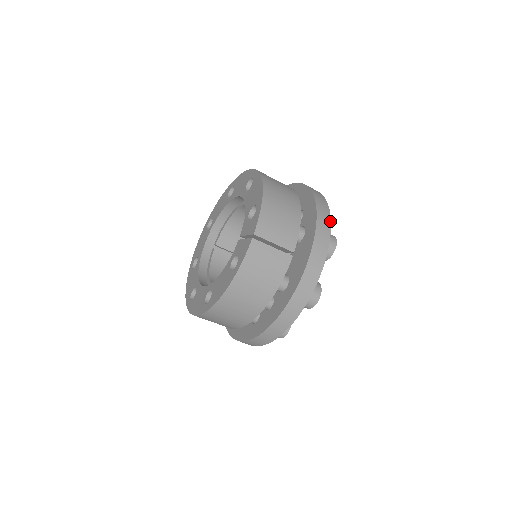
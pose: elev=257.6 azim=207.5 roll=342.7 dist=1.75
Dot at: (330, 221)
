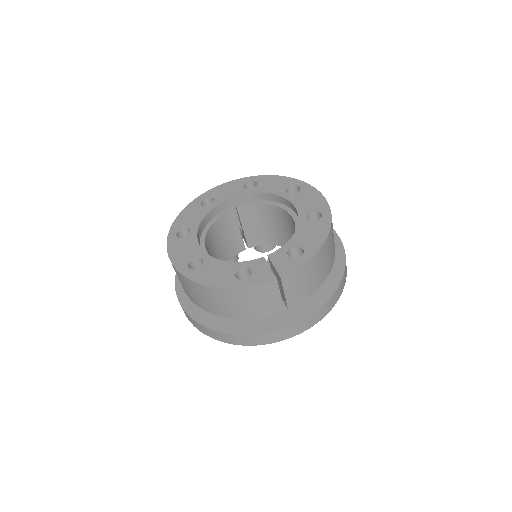
Dot at: occluded
